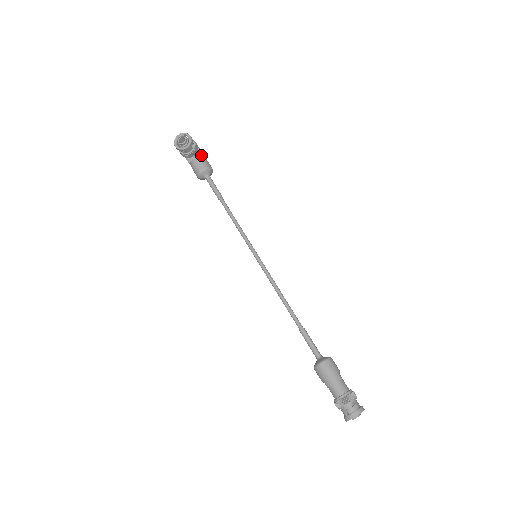
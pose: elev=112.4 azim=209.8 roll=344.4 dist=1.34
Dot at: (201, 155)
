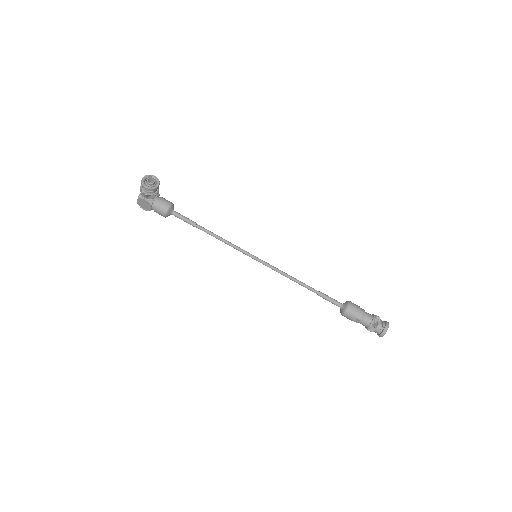
Dot at: (158, 195)
